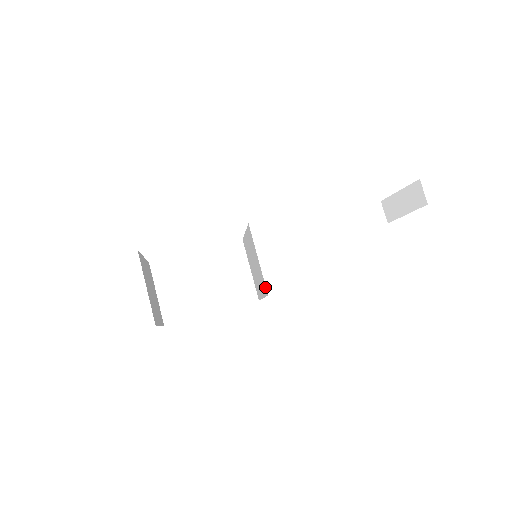
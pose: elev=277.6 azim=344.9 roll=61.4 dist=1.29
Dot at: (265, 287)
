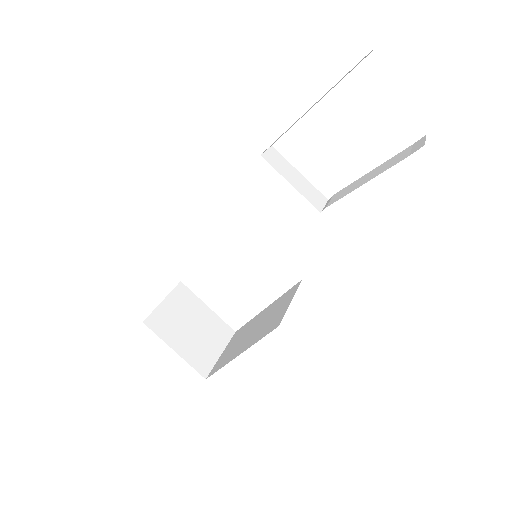
Dot at: occluded
